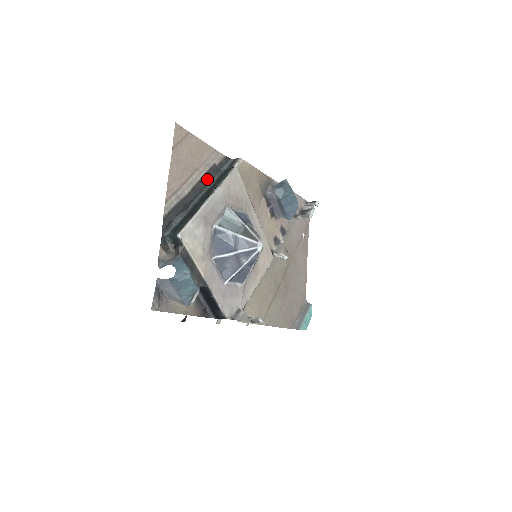
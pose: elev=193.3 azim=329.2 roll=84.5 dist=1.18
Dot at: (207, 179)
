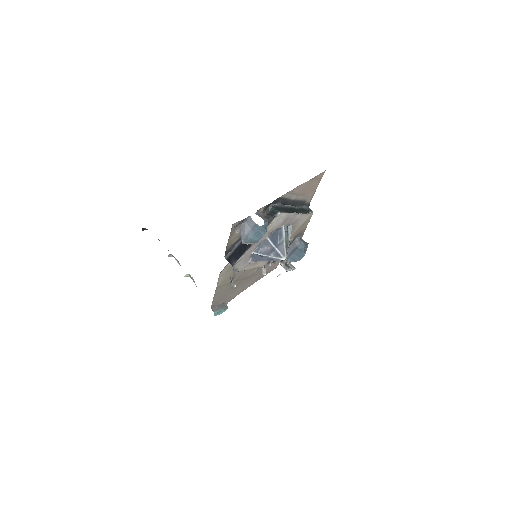
Dot at: (299, 203)
